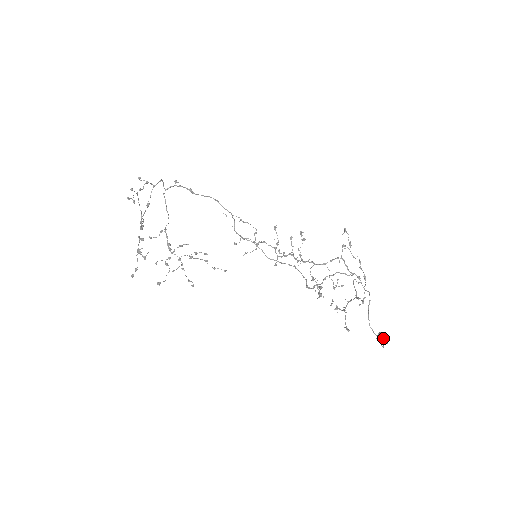
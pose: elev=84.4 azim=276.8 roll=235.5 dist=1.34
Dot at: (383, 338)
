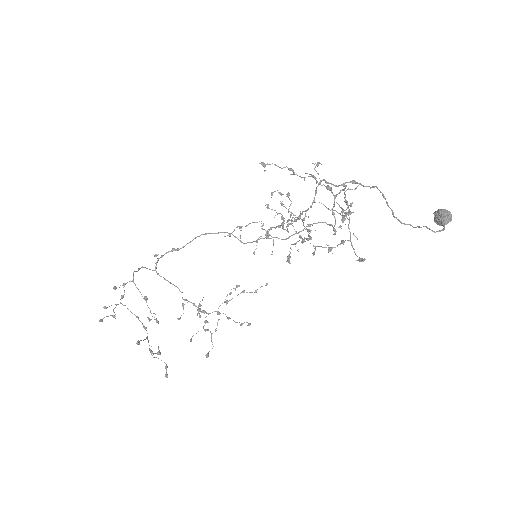
Dot at: (439, 218)
